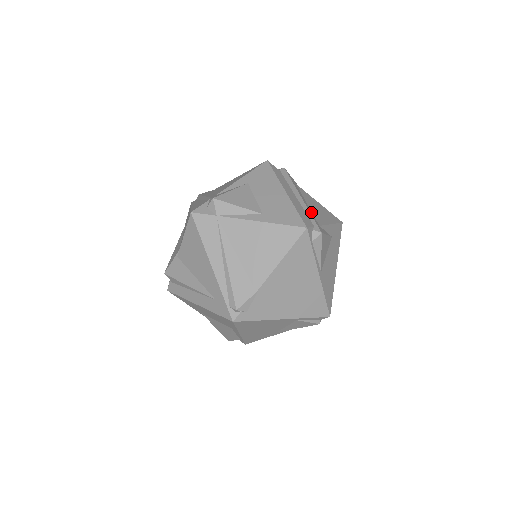
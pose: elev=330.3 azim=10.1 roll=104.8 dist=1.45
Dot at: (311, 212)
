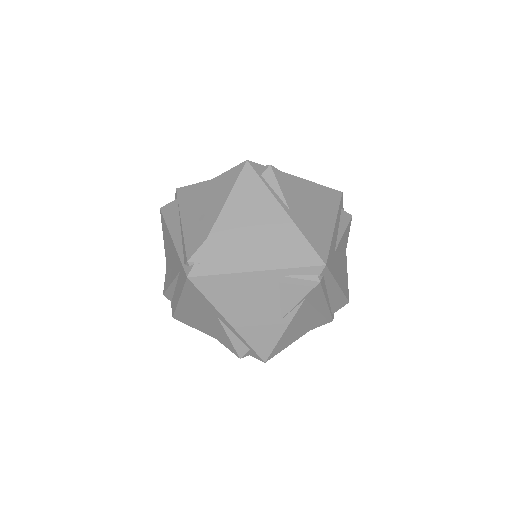
Dot at: occluded
